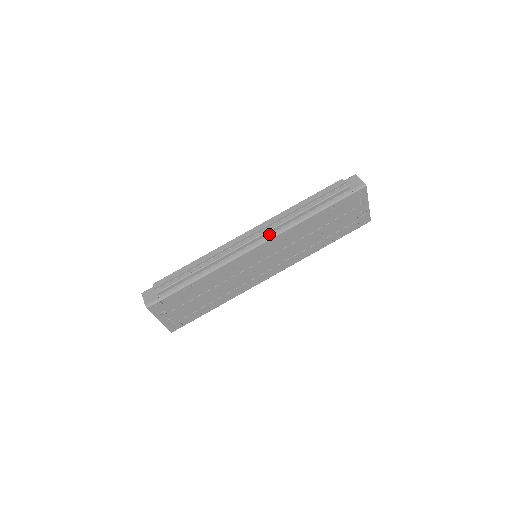
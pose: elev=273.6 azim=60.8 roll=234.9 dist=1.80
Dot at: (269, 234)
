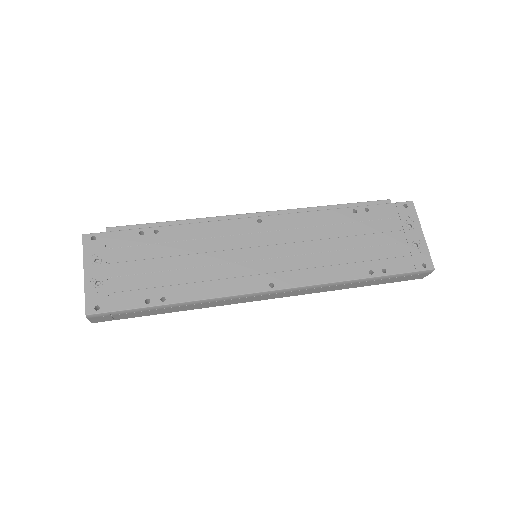
Dot at: occluded
